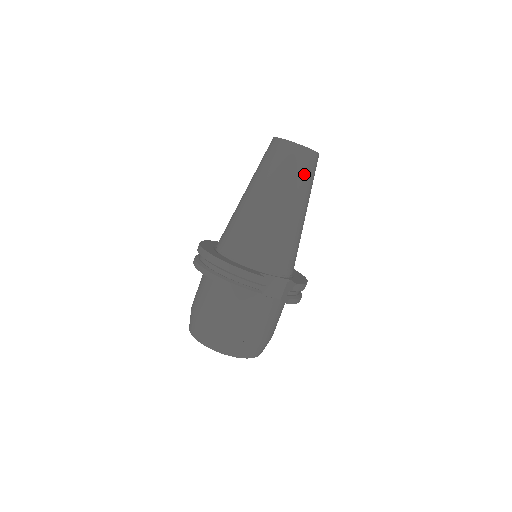
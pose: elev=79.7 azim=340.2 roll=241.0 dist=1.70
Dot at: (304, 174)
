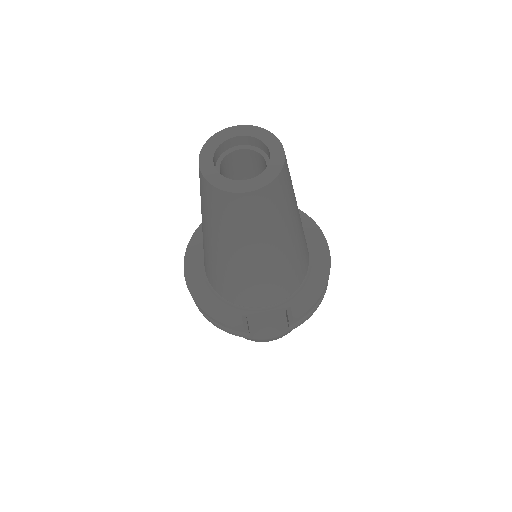
Dot at: (255, 221)
